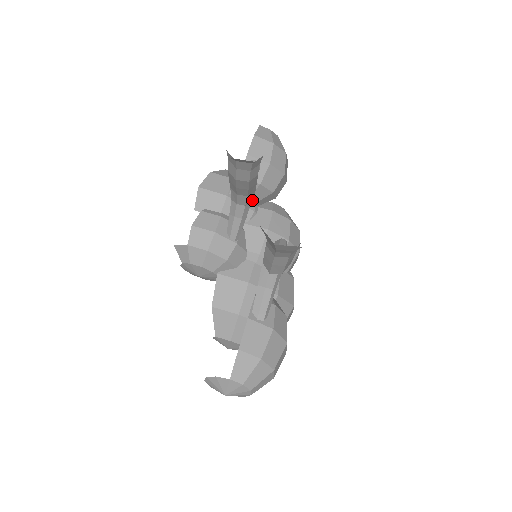
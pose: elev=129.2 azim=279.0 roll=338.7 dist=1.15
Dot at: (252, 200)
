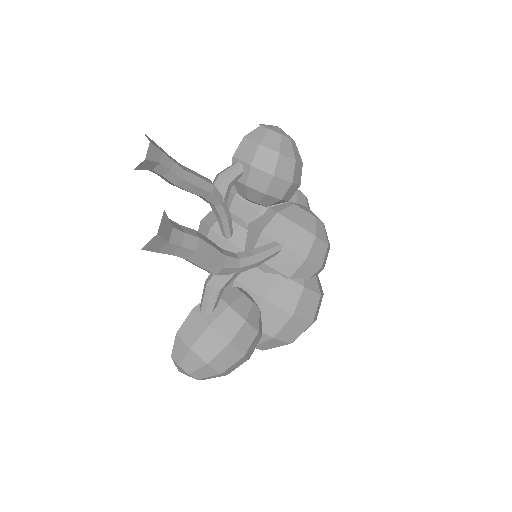
Dot at: (252, 200)
